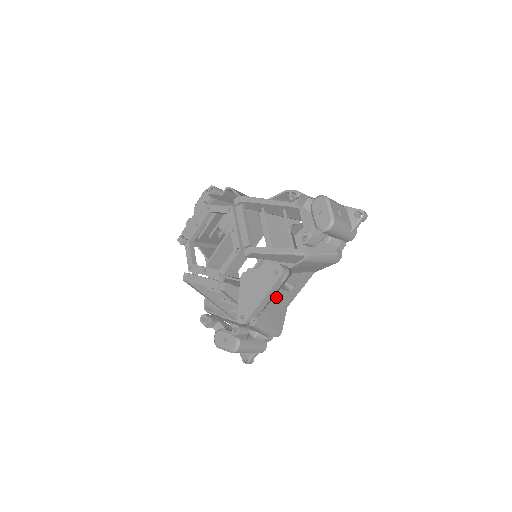
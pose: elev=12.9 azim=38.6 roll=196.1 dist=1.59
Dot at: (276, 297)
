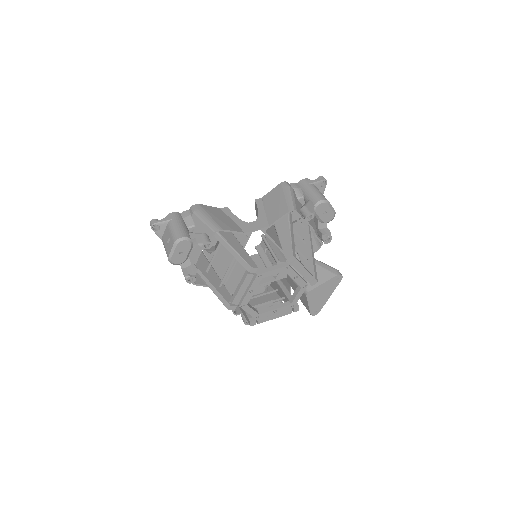
Dot at: occluded
